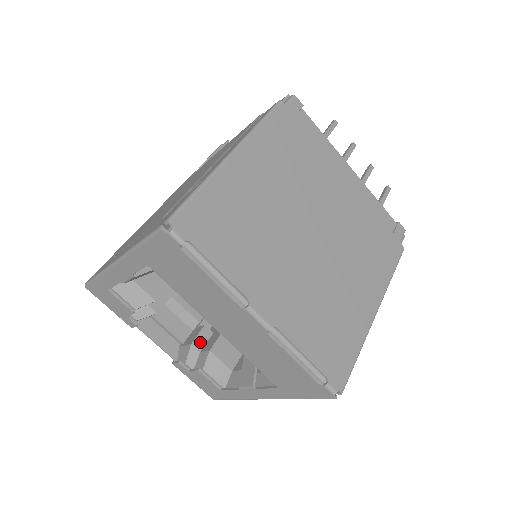
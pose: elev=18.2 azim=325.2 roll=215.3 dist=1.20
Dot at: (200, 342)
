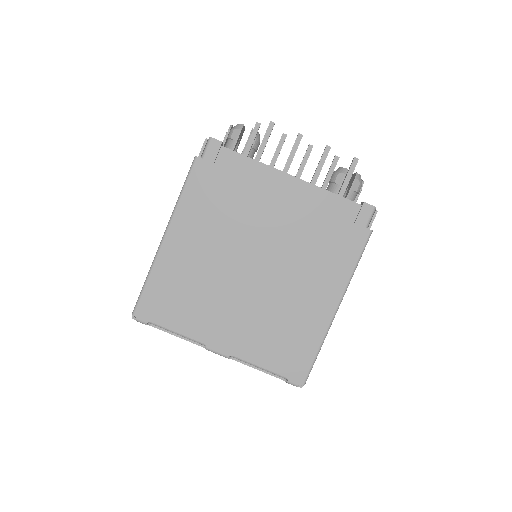
Dot at: occluded
